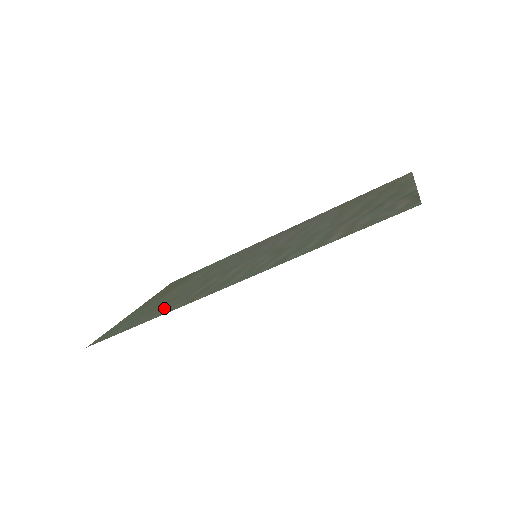
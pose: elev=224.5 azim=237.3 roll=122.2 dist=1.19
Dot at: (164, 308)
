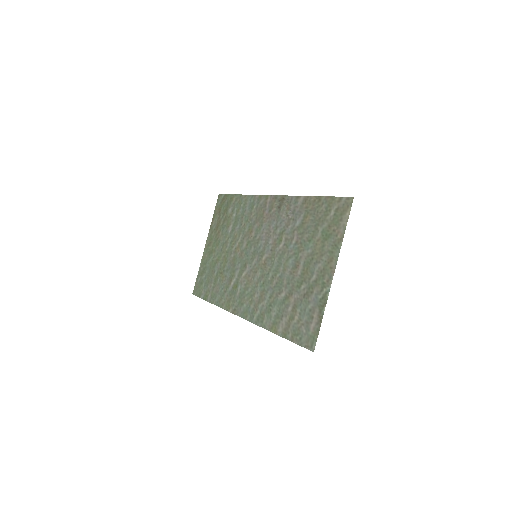
Dot at: (218, 289)
